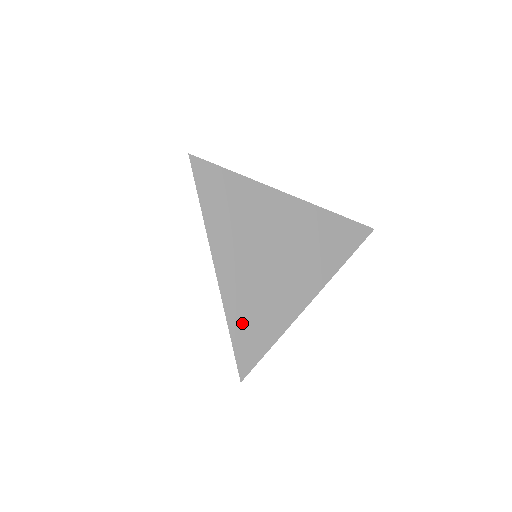
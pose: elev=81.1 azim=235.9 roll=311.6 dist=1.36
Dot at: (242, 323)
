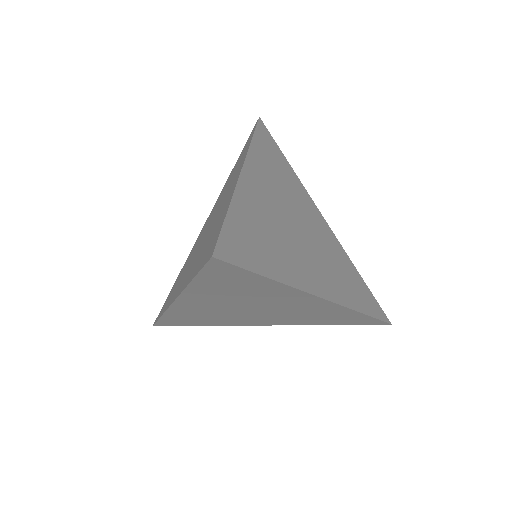
Dot at: (245, 221)
